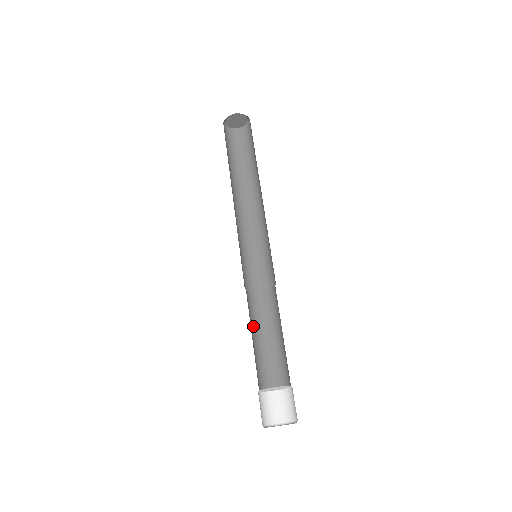
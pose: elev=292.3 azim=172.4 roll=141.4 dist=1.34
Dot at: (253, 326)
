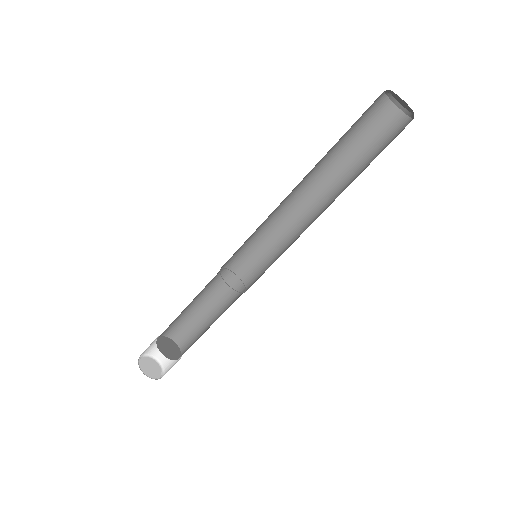
Dot at: (198, 295)
